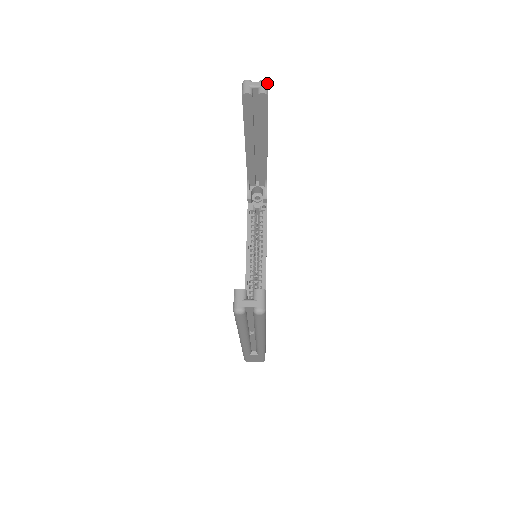
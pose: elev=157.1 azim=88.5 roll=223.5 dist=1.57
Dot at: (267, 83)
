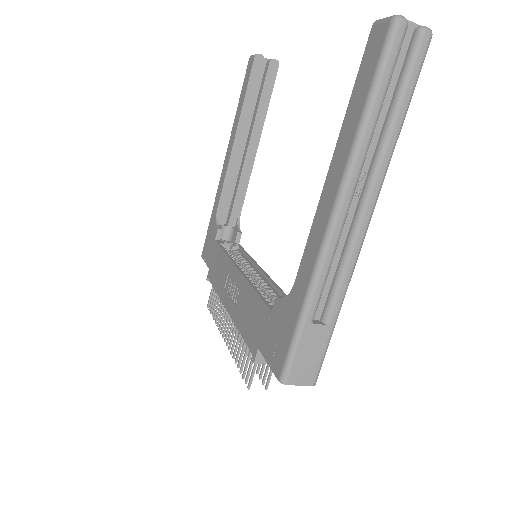
Dot at: occluded
